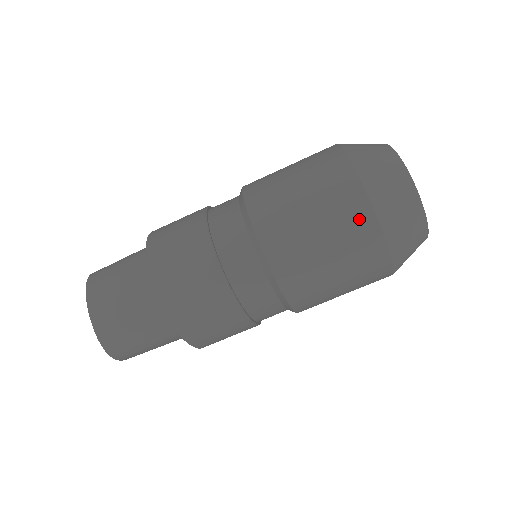
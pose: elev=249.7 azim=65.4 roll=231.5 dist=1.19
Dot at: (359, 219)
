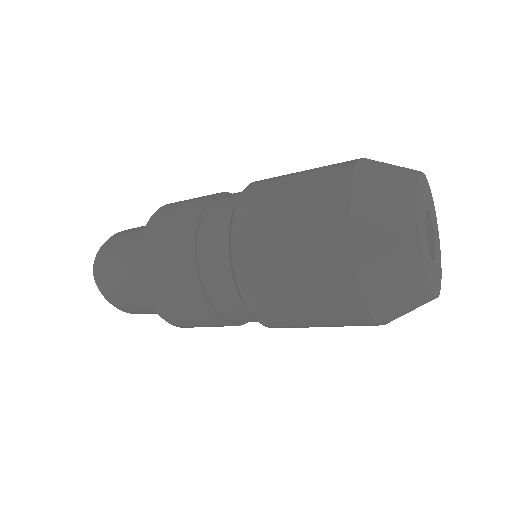
Dot at: occluded
